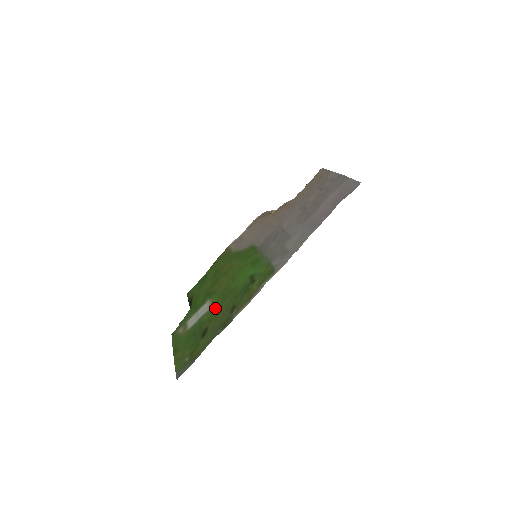
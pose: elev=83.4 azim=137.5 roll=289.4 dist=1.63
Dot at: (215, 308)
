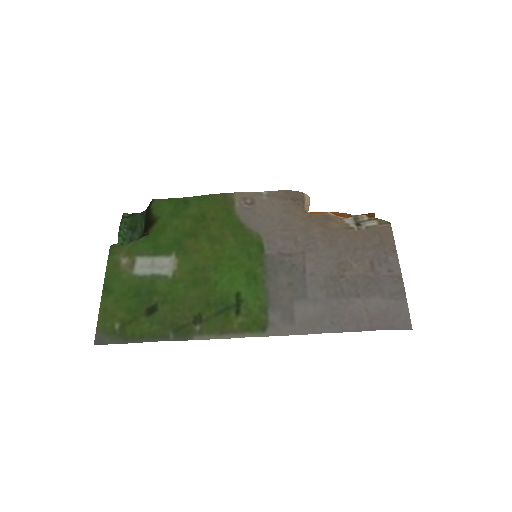
Dot at: (178, 286)
